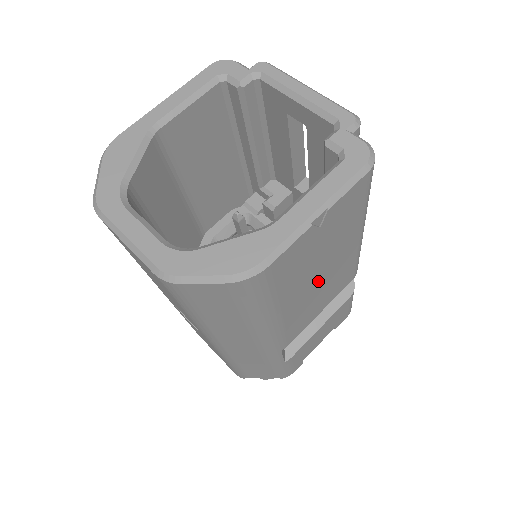
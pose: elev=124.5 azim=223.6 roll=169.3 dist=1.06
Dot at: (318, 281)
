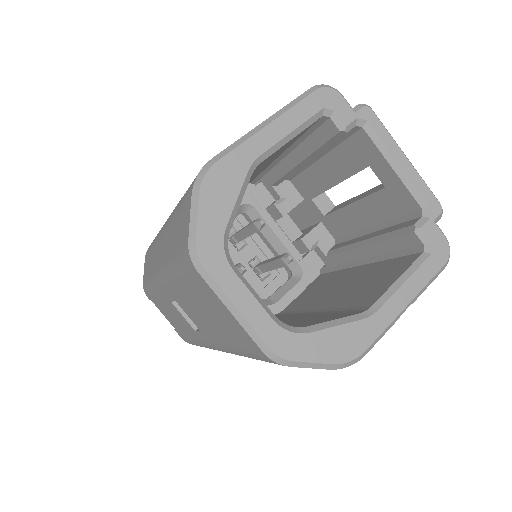
Dot at: occluded
